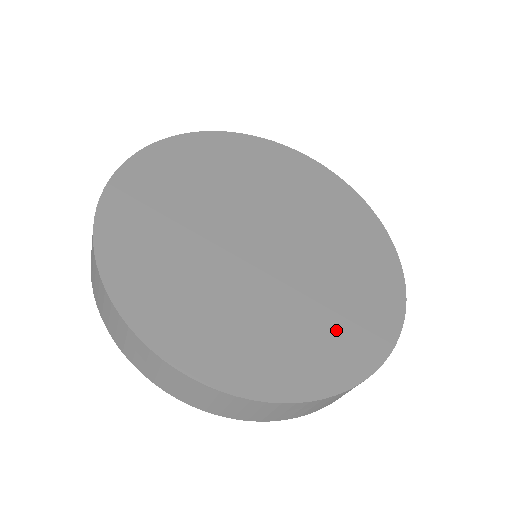
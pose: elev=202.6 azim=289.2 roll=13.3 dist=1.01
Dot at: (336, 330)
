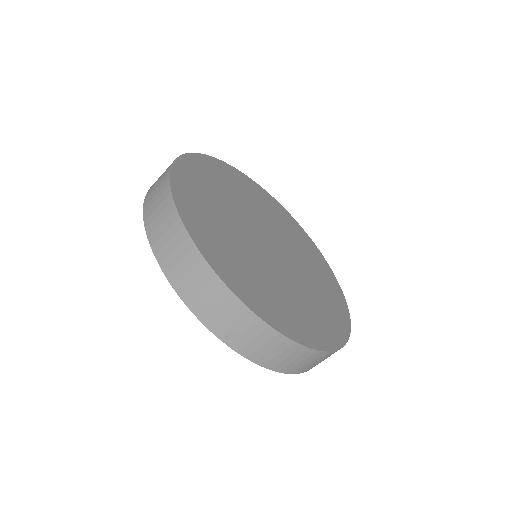
Dot at: (323, 310)
